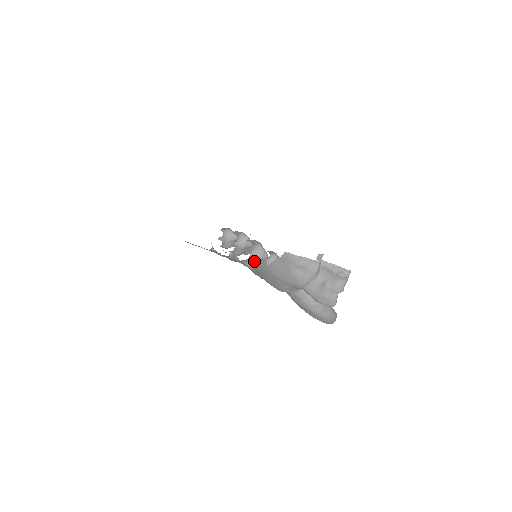
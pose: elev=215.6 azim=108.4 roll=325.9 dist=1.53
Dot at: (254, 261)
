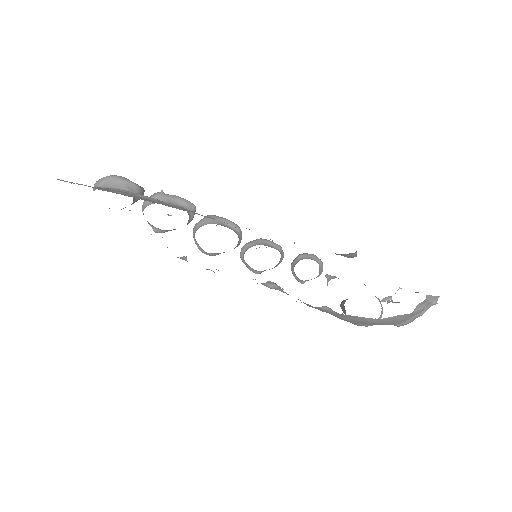
Dot at: occluded
